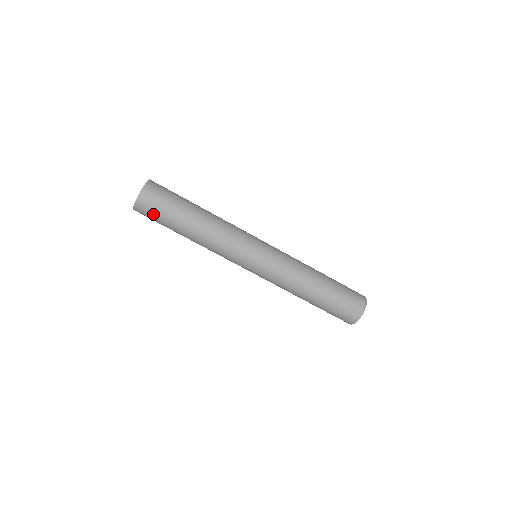
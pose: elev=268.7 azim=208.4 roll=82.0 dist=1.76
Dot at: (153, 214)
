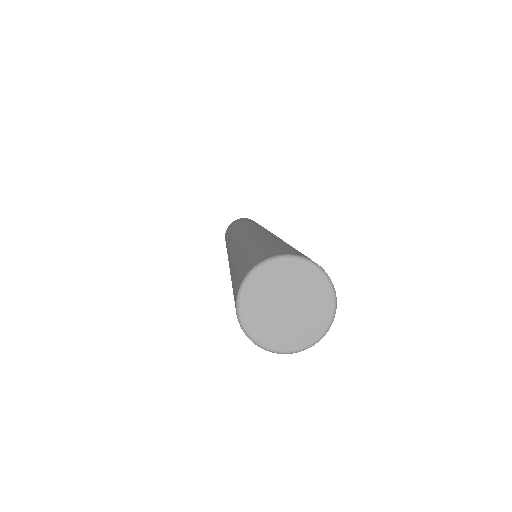
Dot at: occluded
